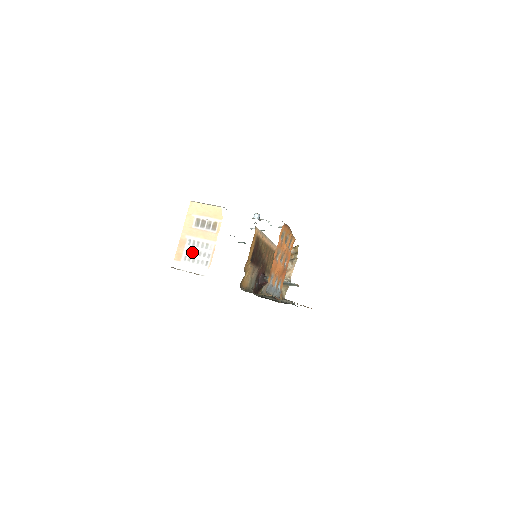
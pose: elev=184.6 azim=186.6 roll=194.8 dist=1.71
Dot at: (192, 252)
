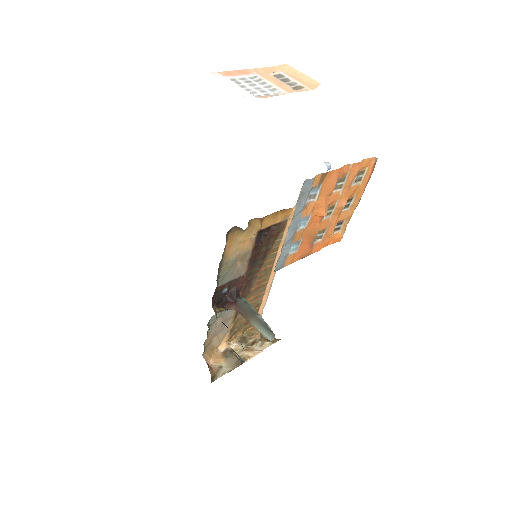
Dot at: (248, 82)
